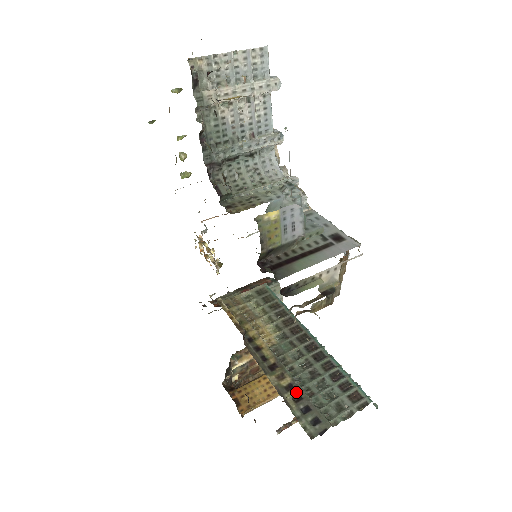
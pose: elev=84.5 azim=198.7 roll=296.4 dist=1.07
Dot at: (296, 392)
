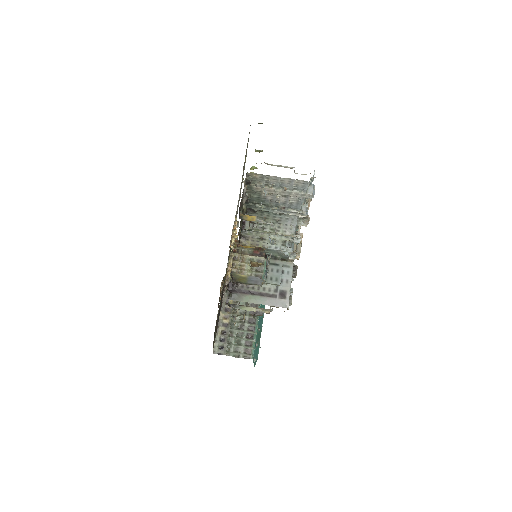
Dot at: (226, 329)
